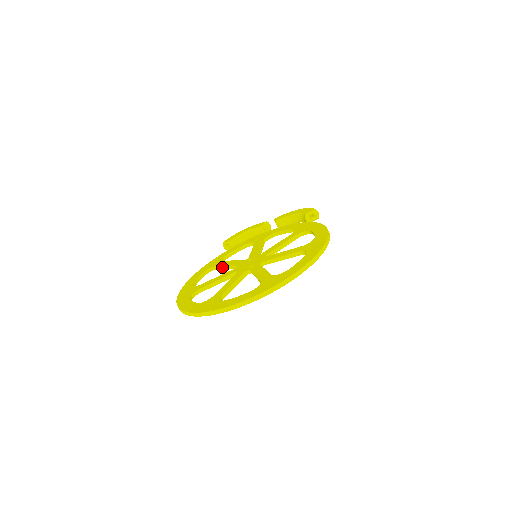
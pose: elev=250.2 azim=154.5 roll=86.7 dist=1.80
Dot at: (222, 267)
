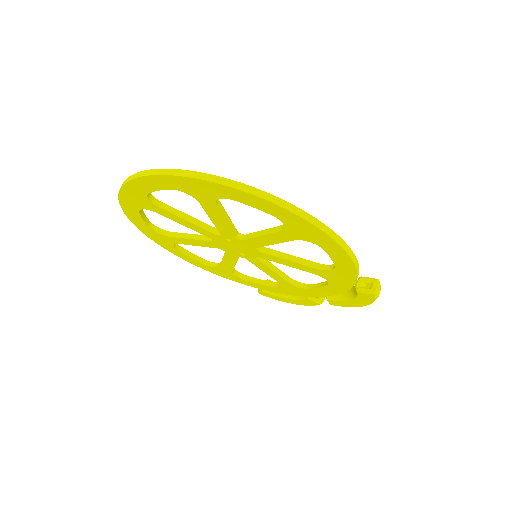
Dot at: occluded
